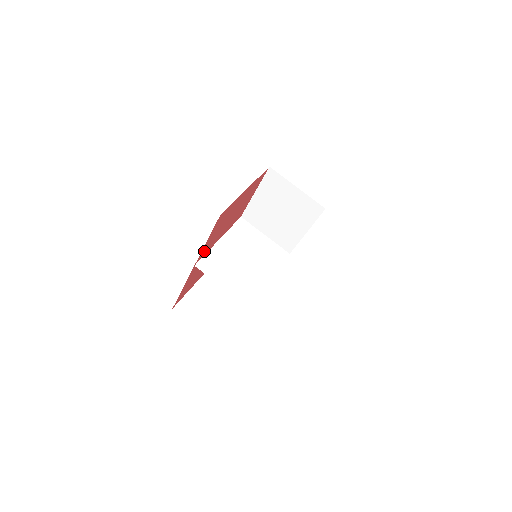
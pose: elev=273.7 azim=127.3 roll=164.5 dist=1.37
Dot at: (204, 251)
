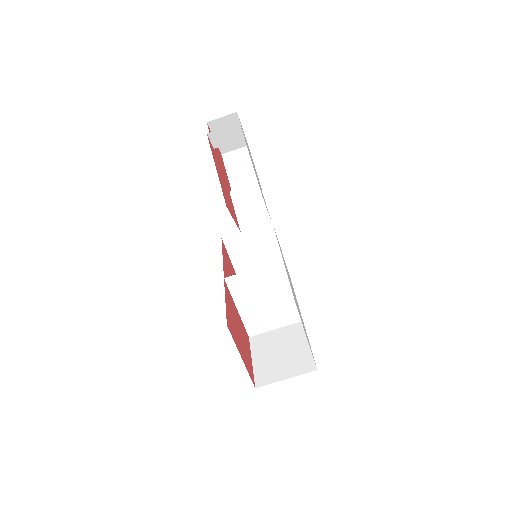
Dot at: (247, 339)
